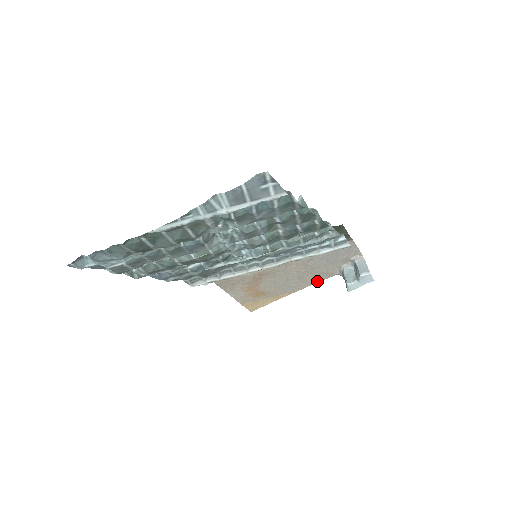
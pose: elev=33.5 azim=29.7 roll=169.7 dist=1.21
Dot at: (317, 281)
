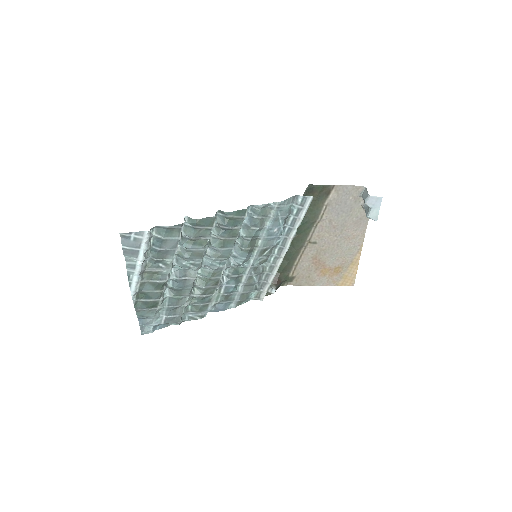
Dot at: (364, 229)
